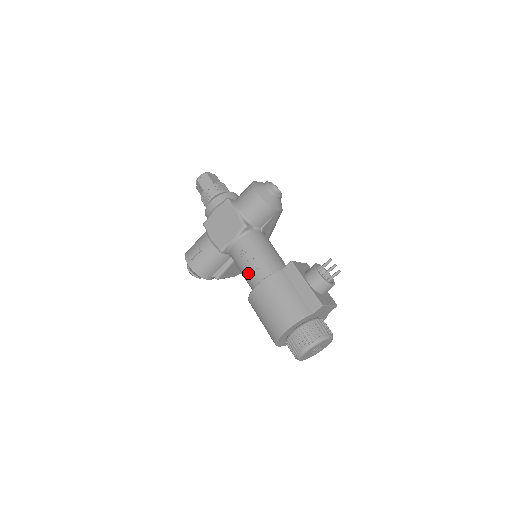
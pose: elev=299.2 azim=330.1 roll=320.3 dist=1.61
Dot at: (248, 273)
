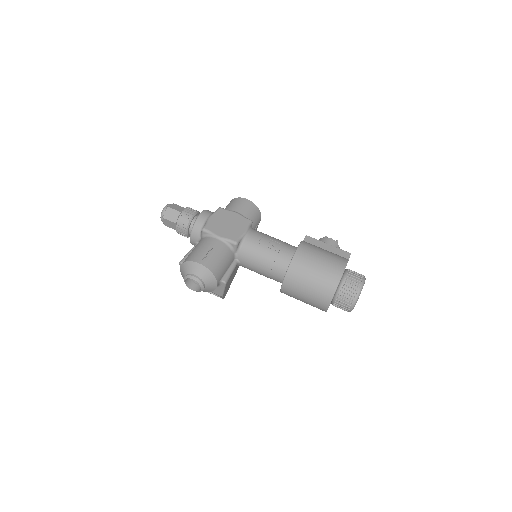
Dot at: (275, 251)
